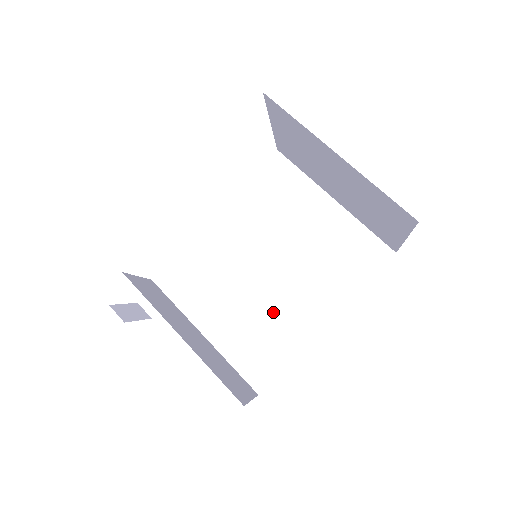
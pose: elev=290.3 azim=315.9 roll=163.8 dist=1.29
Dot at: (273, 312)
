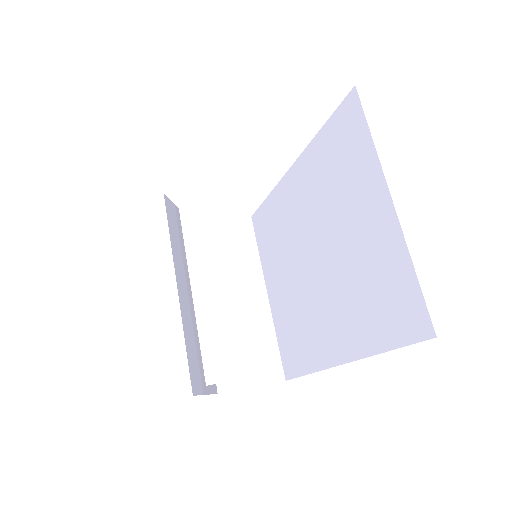
Dot at: (308, 312)
